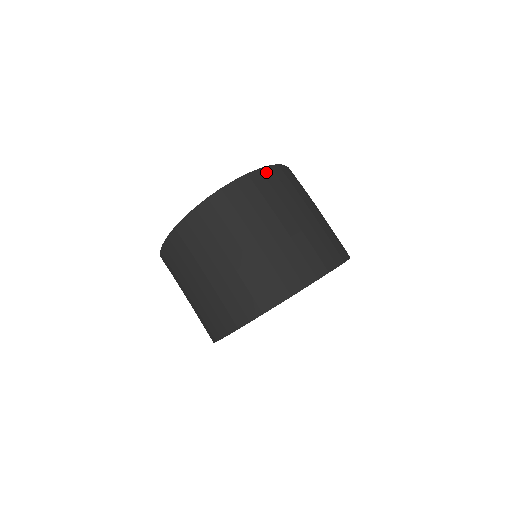
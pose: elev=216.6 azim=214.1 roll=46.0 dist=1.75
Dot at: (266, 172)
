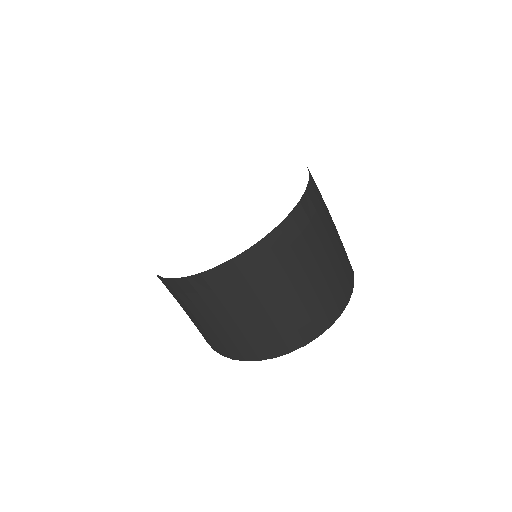
Dot at: (312, 183)
